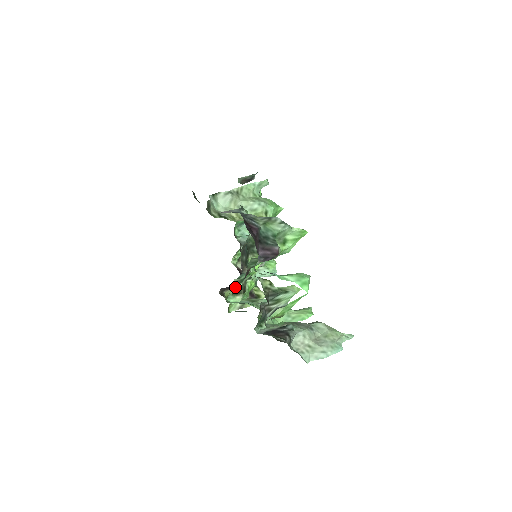
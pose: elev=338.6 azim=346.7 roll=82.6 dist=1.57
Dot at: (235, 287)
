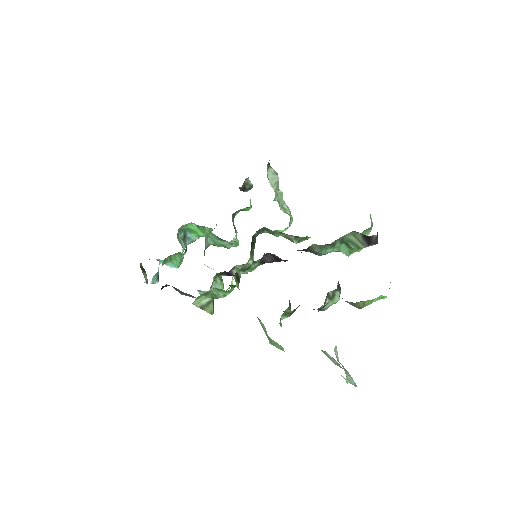
Dot at: (238, 271)
